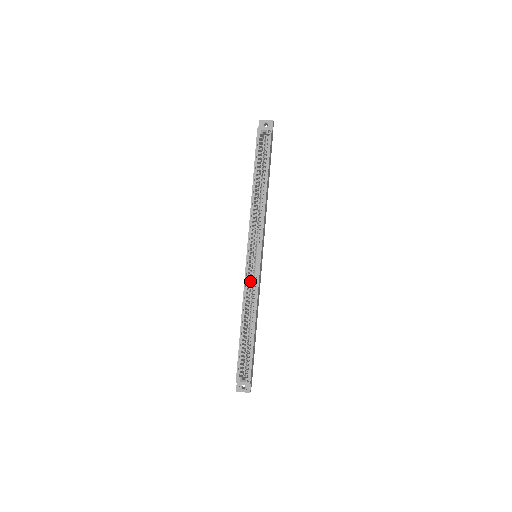
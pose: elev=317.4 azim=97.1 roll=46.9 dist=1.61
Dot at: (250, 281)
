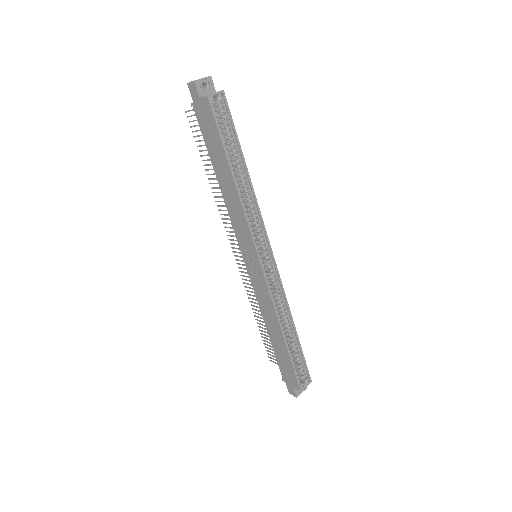
Dot at: occluded
